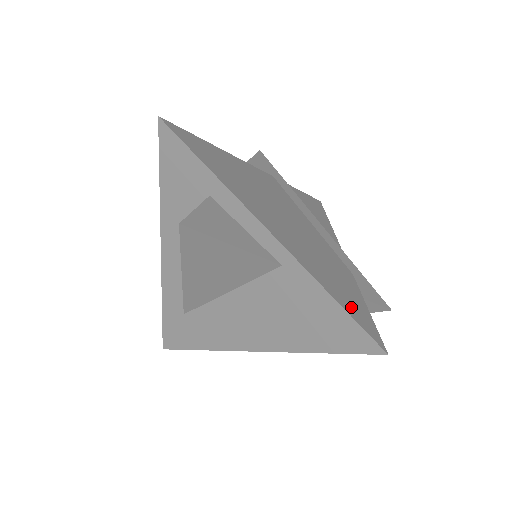
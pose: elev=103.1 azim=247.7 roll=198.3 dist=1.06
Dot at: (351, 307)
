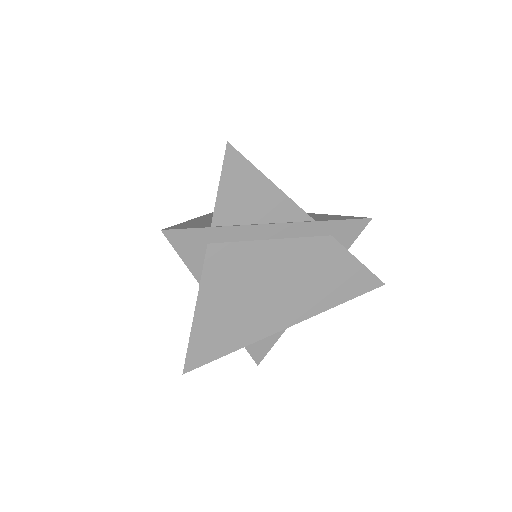
Dot at: (351, 288)
